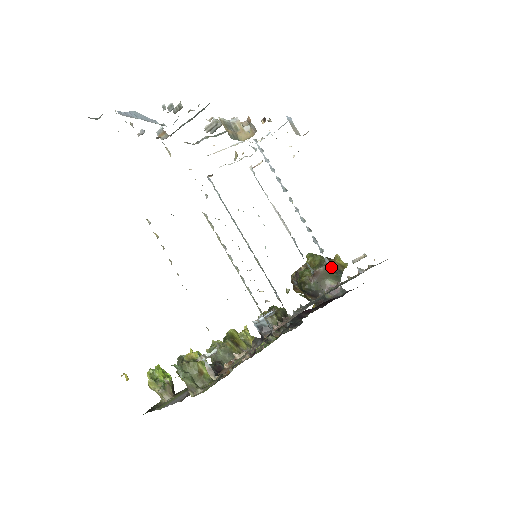
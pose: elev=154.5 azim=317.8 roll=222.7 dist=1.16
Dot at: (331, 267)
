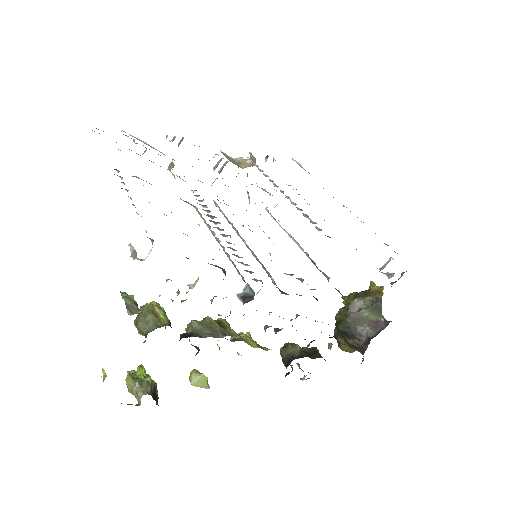
Dot at: (366, 296)
